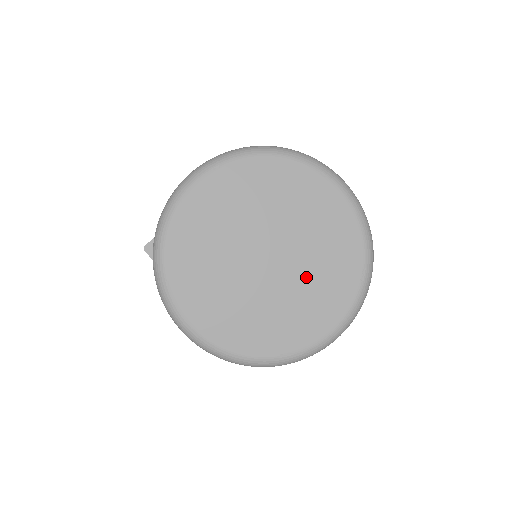
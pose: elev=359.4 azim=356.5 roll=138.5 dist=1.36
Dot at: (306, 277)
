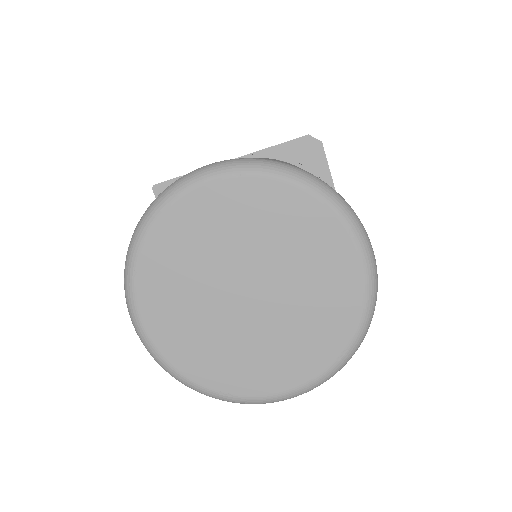
Dot at: (281, 331)
